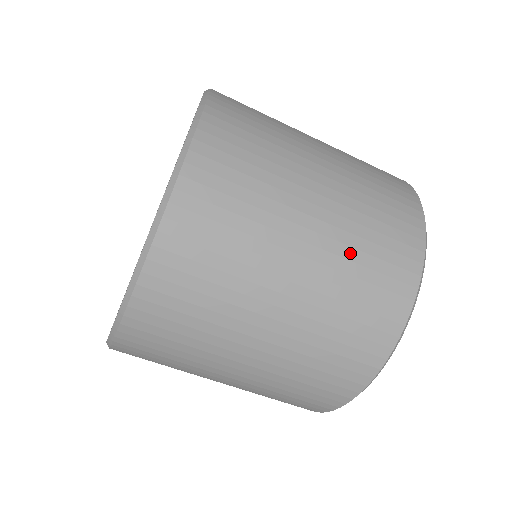
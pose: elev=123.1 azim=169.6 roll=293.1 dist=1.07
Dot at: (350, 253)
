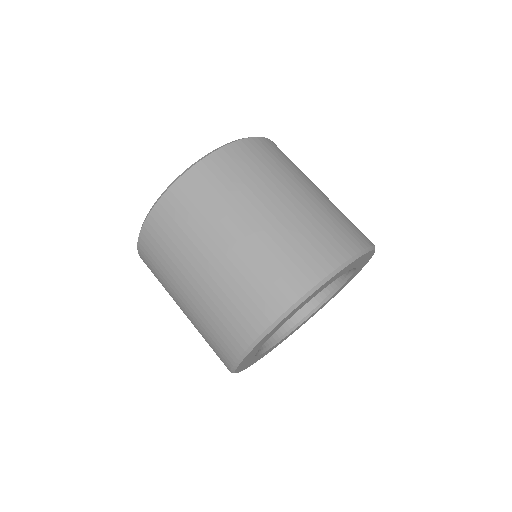
Dot at: (216, 300)
